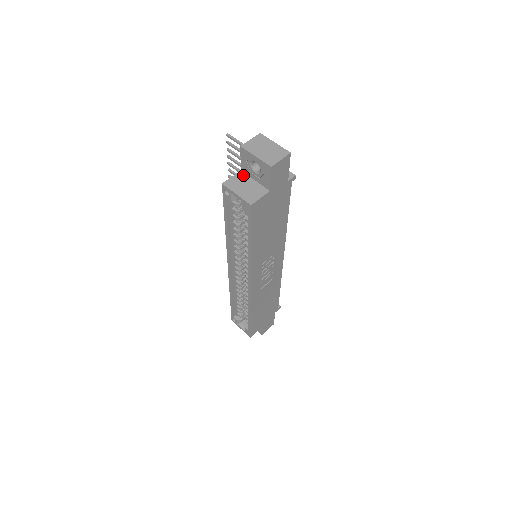
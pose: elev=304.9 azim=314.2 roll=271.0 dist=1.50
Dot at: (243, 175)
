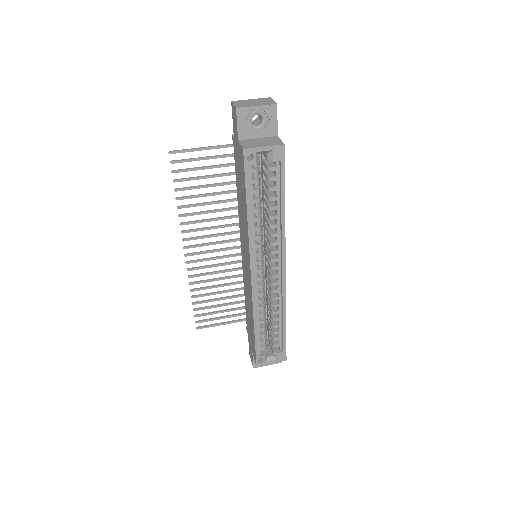
Dot at: (245, 140)
